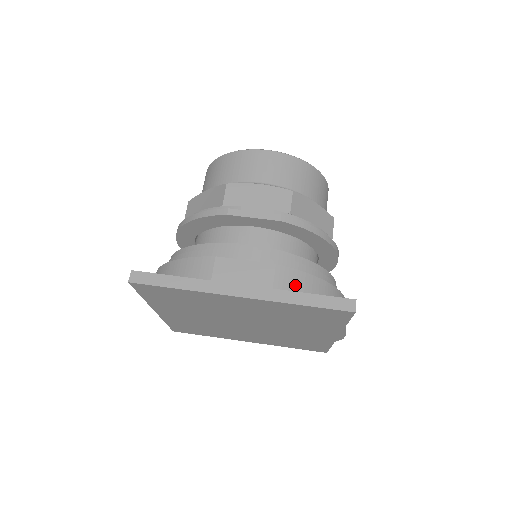
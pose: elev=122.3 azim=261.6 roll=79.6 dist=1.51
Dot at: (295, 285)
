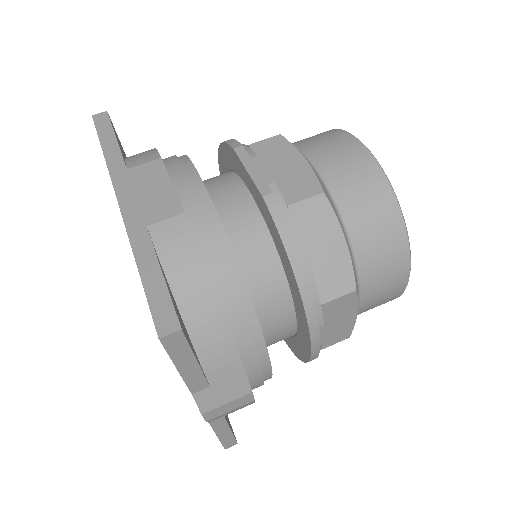
Dot at: (173, 253)
